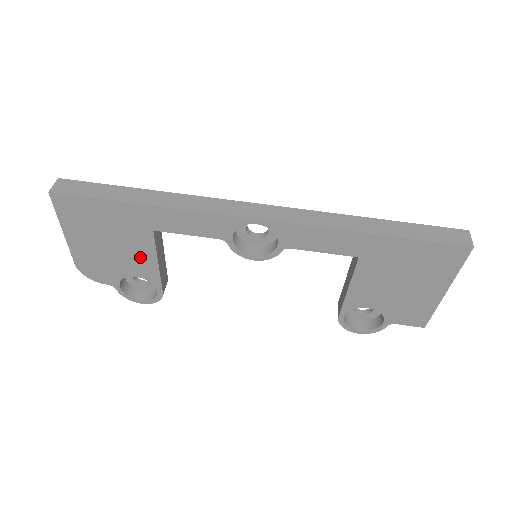
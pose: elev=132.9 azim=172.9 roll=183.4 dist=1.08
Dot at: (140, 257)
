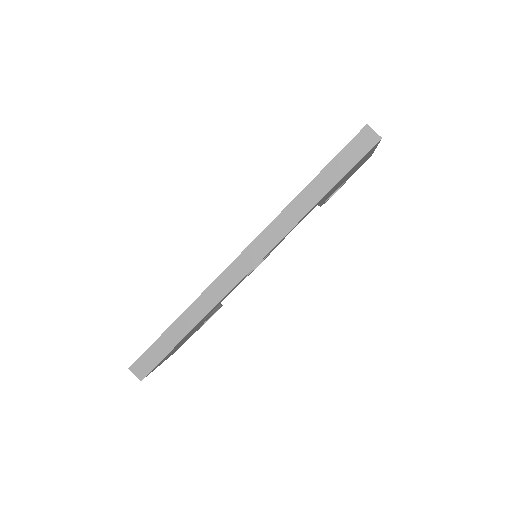
Dot at: occluded
